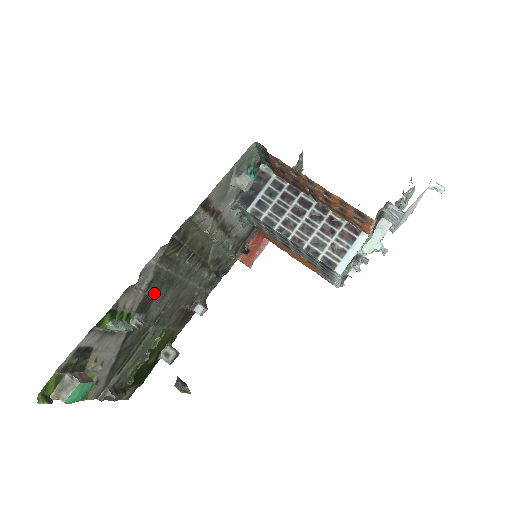
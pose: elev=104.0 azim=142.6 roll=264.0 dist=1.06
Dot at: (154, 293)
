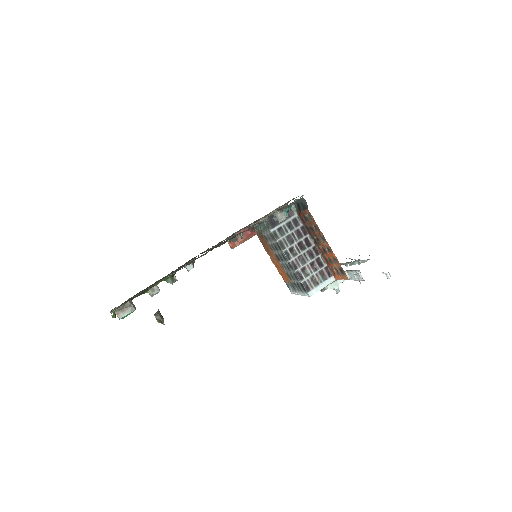
Dot at: (191, 261)
